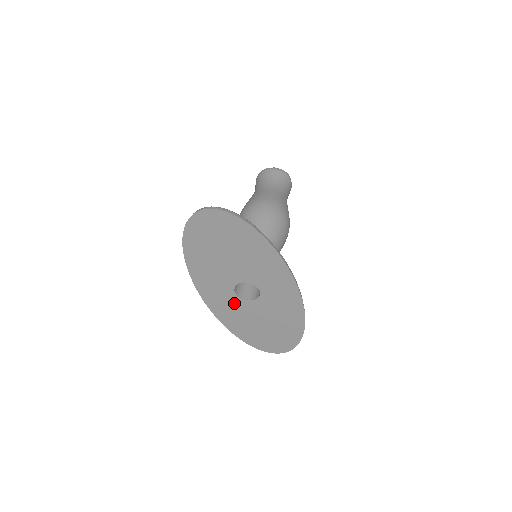
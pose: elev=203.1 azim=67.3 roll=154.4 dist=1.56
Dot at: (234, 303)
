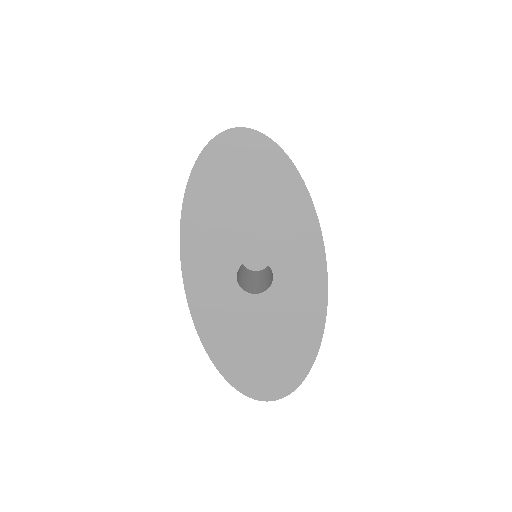
Dot at: (229, 298)
